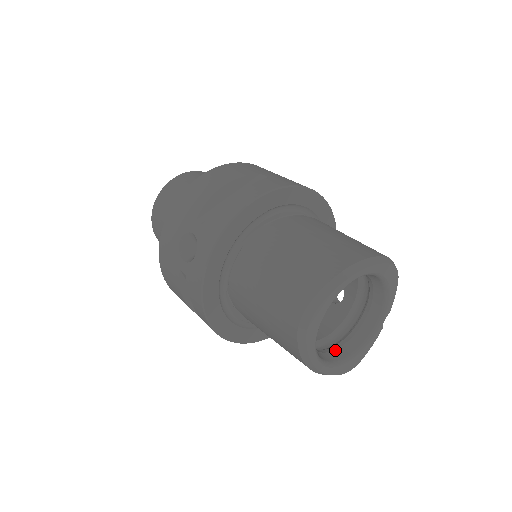
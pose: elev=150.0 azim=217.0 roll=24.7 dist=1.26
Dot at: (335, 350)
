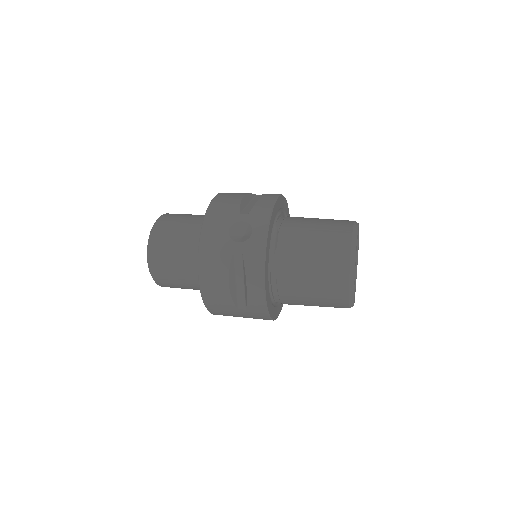
Dot at: occluded
